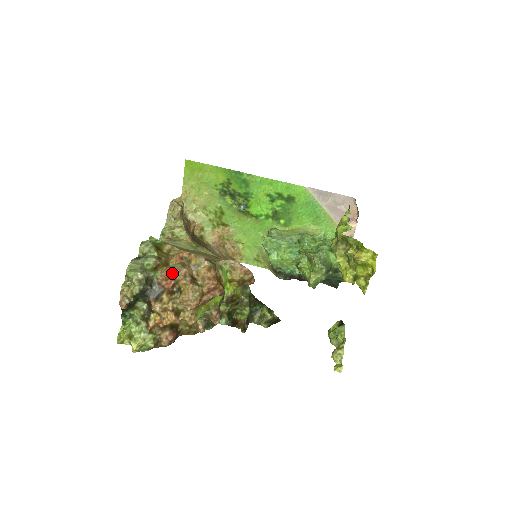
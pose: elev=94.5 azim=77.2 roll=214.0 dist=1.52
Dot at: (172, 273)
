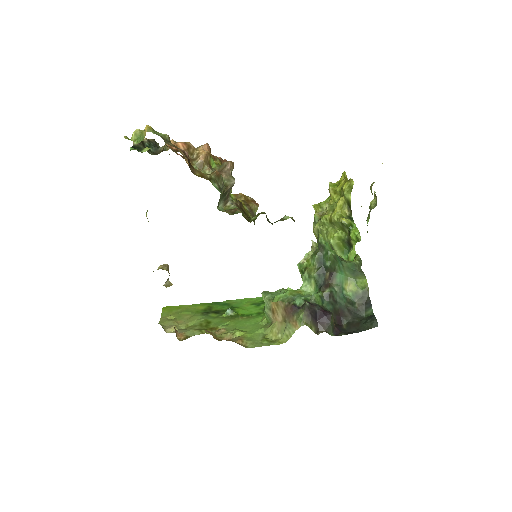
Dot at: occluded
